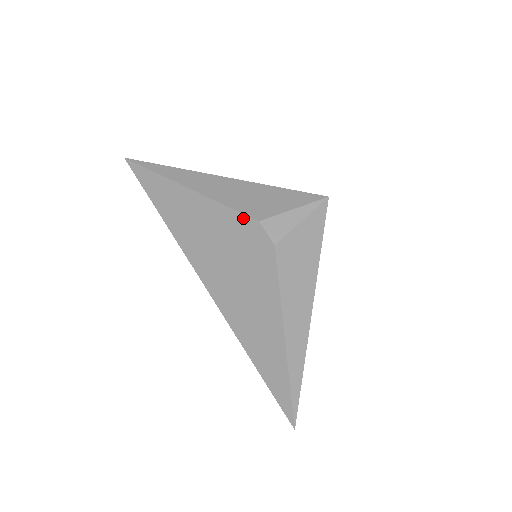
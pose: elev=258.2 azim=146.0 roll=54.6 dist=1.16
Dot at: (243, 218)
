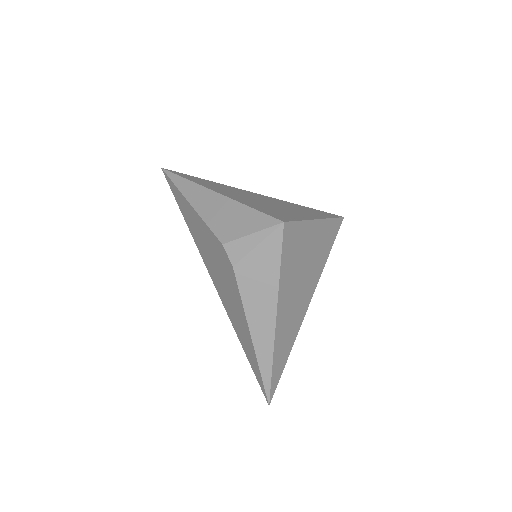
Dot at: (215, 238)
